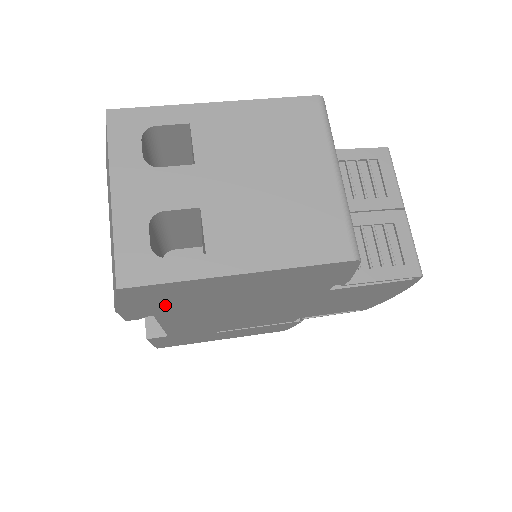
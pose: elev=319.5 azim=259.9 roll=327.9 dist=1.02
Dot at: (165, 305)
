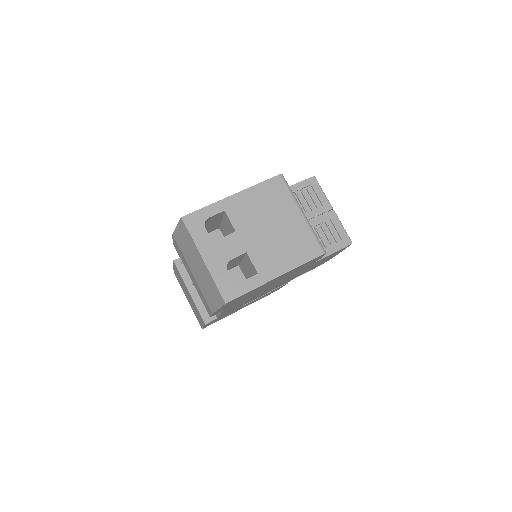
Dot at: (235, 302)
